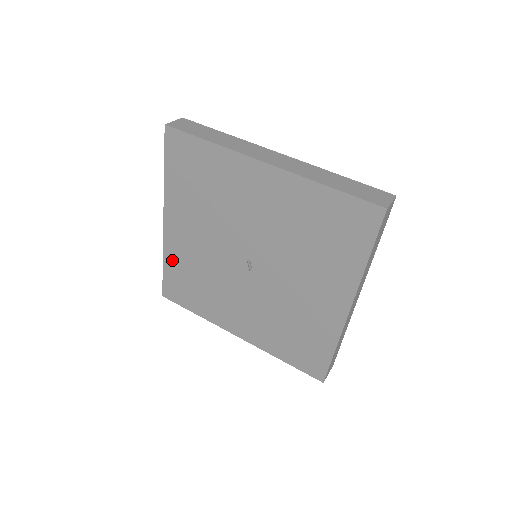
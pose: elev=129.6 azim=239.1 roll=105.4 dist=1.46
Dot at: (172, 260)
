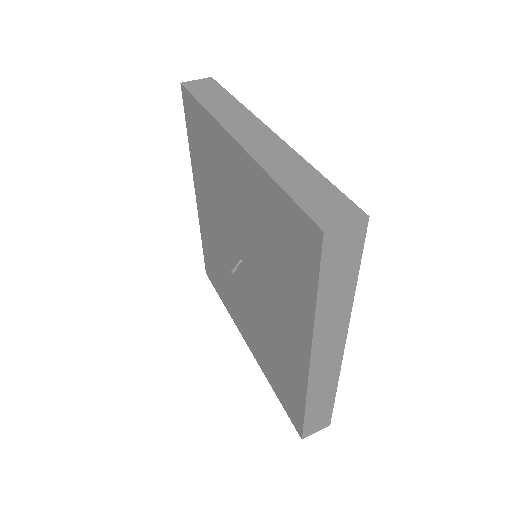
Dot at: (205, 237)
